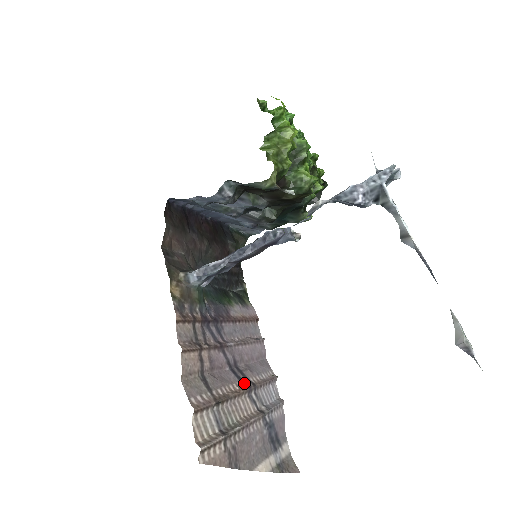
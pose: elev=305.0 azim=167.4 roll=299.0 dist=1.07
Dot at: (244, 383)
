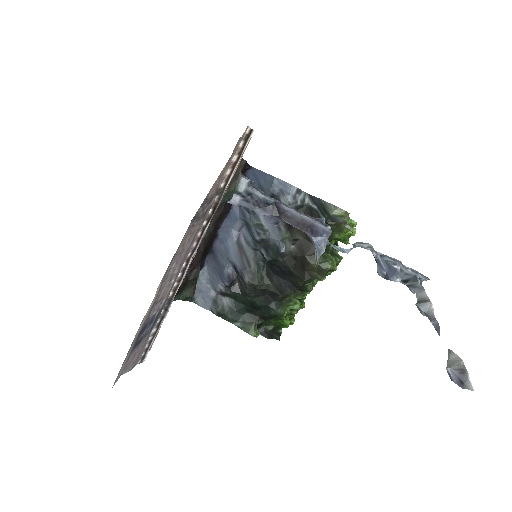
Dot at: occluded
